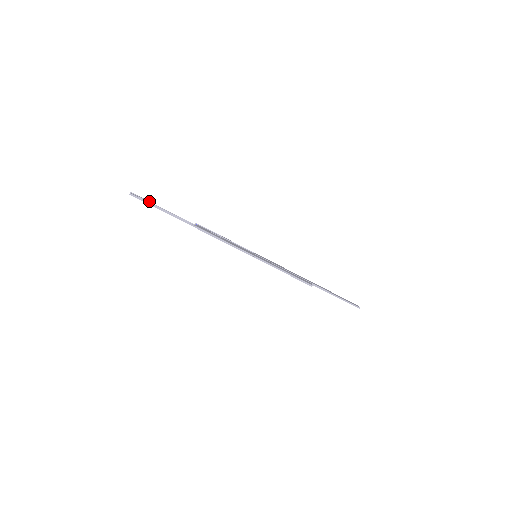
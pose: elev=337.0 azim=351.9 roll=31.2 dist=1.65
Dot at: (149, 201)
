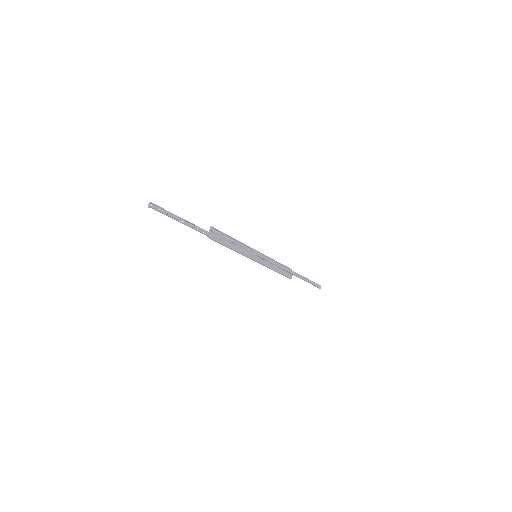
Dot at: occluded
